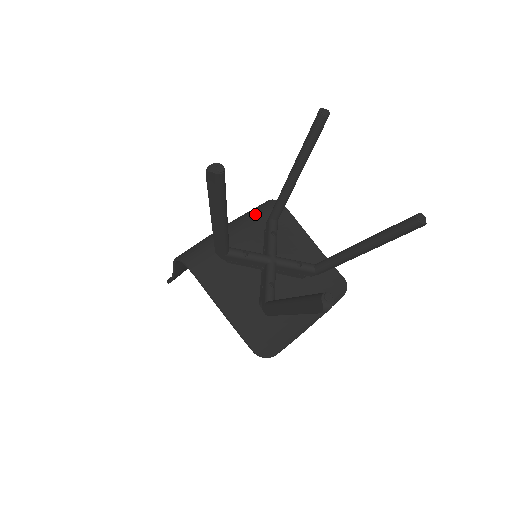
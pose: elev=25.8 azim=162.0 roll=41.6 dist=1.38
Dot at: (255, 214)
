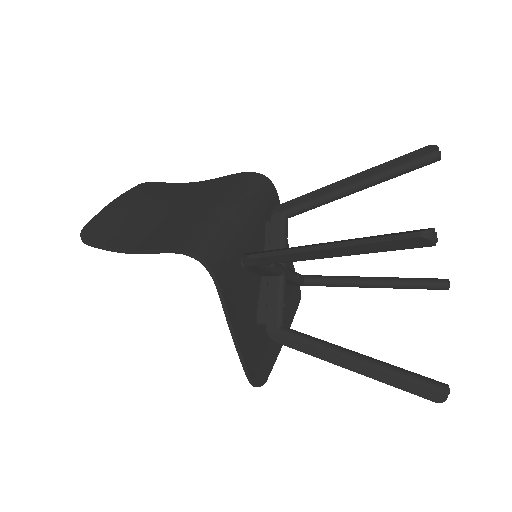
Dot at: (257, 196)
